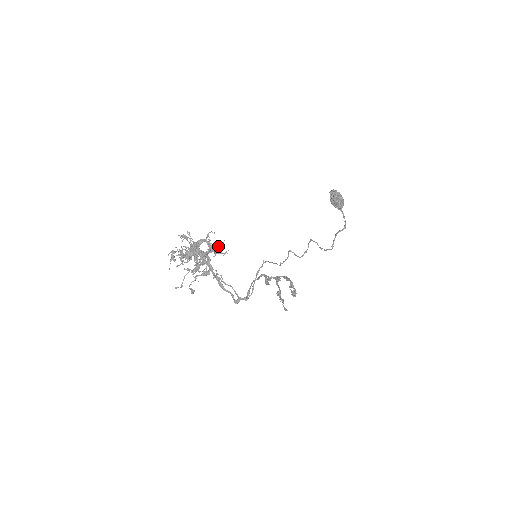
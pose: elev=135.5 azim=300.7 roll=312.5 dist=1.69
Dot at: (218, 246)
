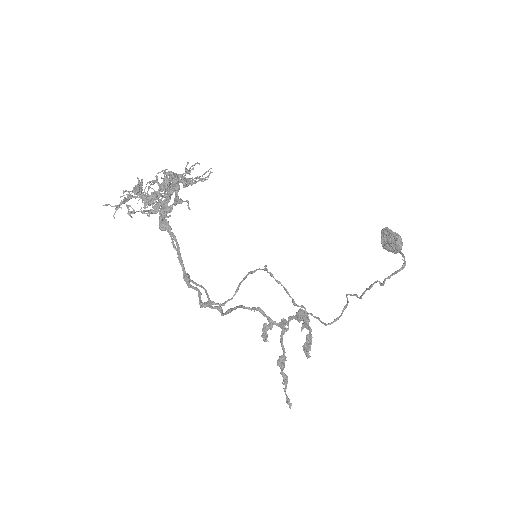
Dot at: (199, 178)
